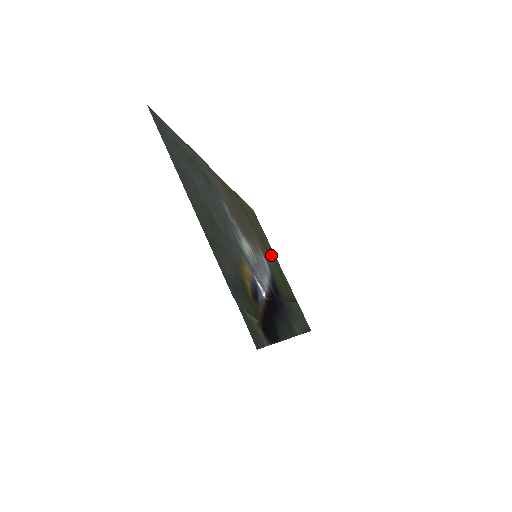
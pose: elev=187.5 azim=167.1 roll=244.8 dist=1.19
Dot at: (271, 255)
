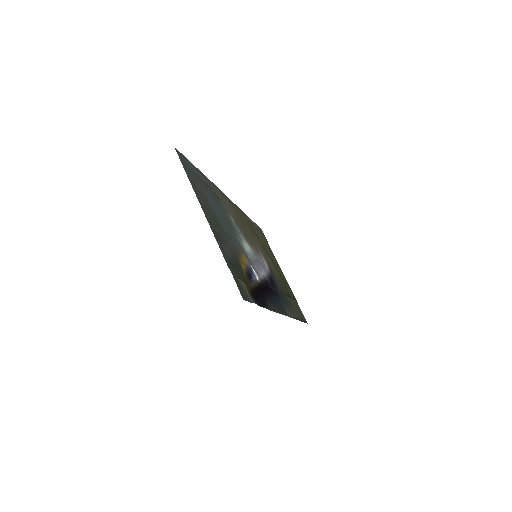
Dot at: (274, 262)
